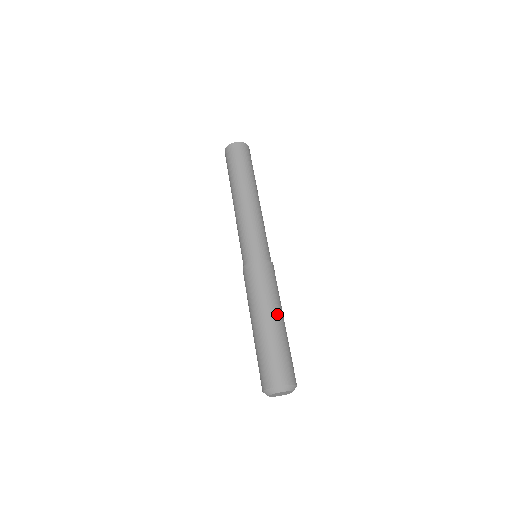
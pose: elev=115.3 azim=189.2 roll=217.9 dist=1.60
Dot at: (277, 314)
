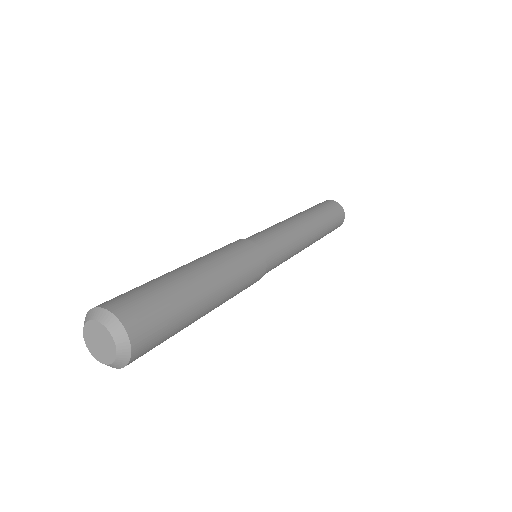
Dot at: (202, 268)
